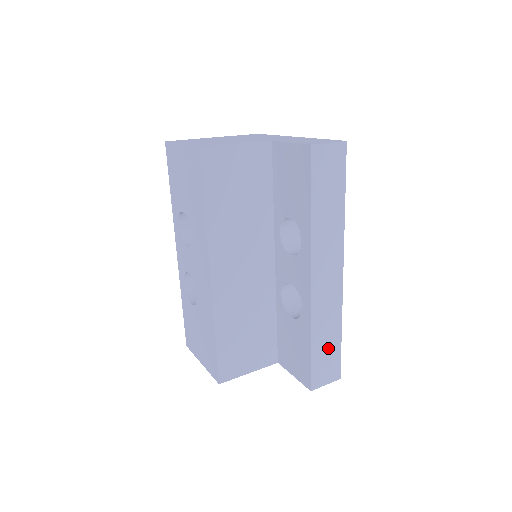
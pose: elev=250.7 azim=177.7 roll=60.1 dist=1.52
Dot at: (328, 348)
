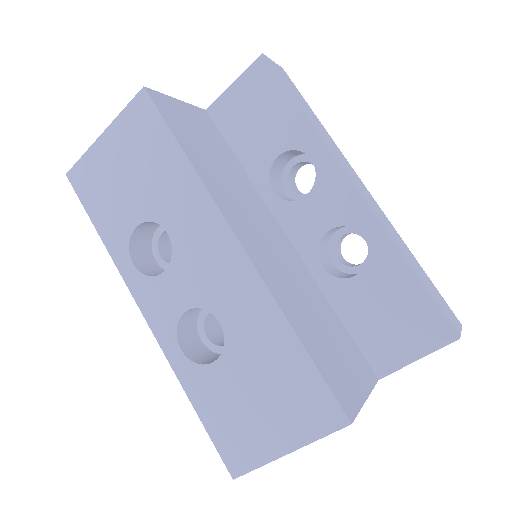
Dot at: (424, 279)
